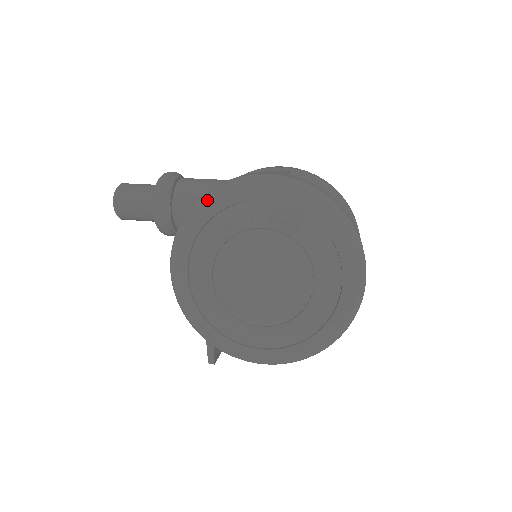
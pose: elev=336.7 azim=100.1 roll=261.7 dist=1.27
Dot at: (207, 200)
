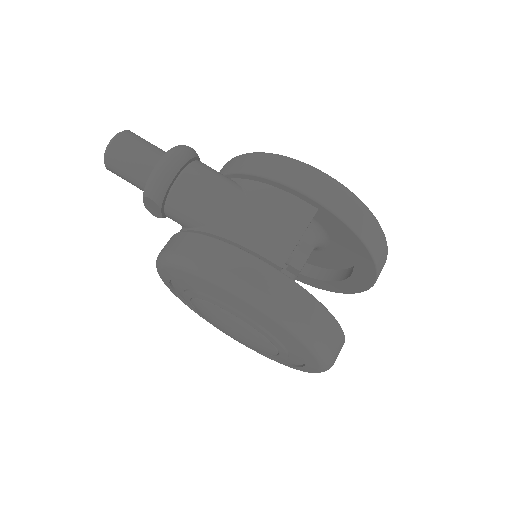
Dot at: (186, 269)
